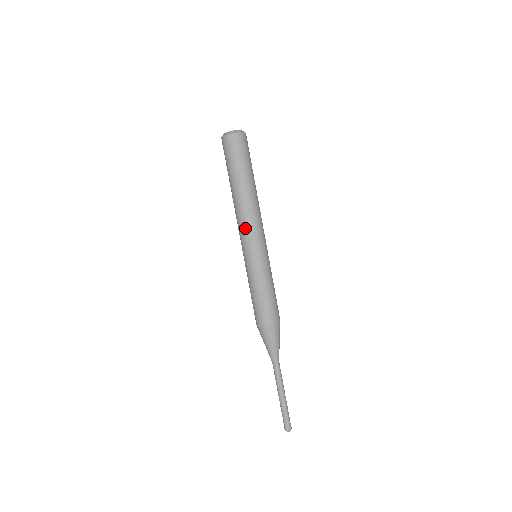
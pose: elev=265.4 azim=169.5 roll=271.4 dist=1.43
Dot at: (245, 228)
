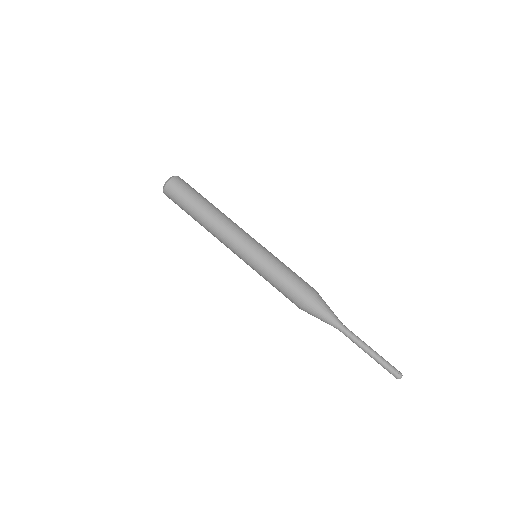
Dot at: (230, 239)
